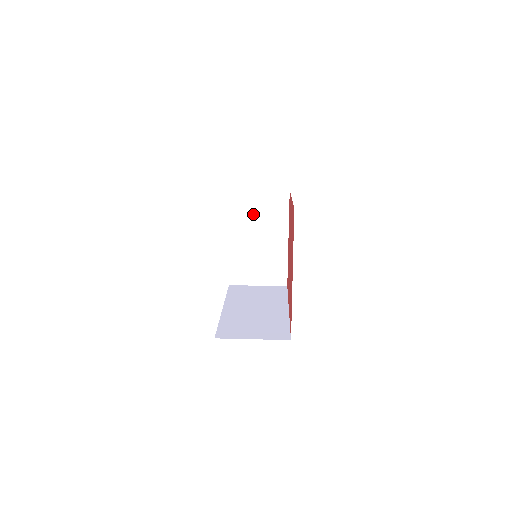
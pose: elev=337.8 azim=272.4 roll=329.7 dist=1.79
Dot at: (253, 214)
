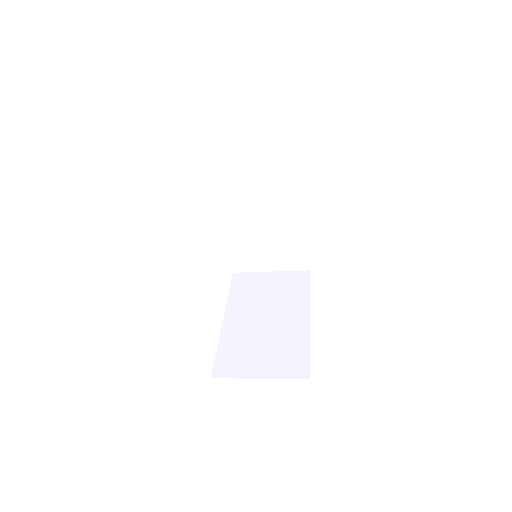
Dot at: (261, 293)
